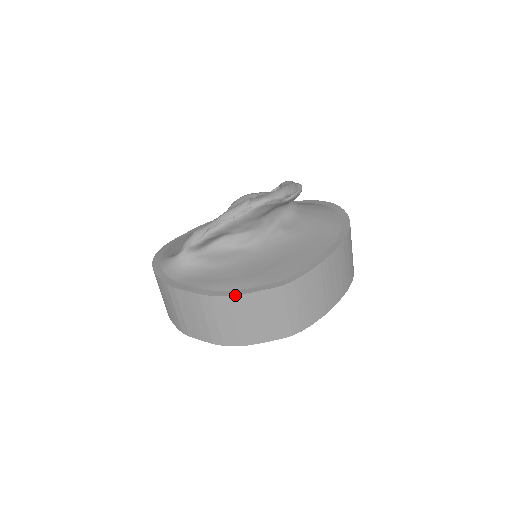
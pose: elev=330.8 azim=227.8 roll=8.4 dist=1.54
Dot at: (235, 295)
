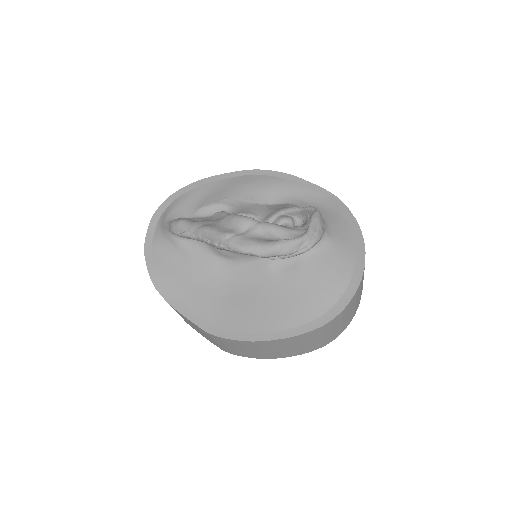
Dot at: (172, 306)
